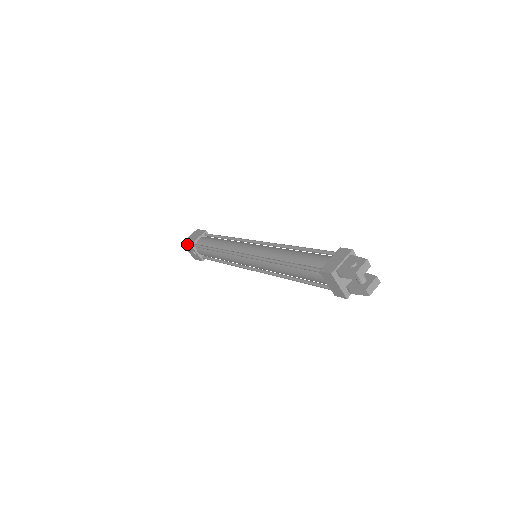
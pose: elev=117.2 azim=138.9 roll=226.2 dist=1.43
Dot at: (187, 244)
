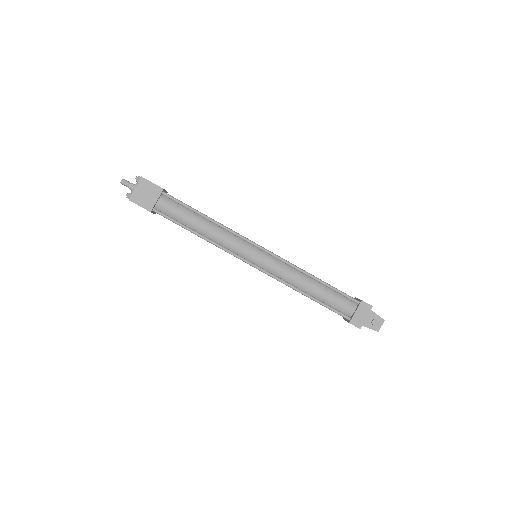
Dot at: occluded
